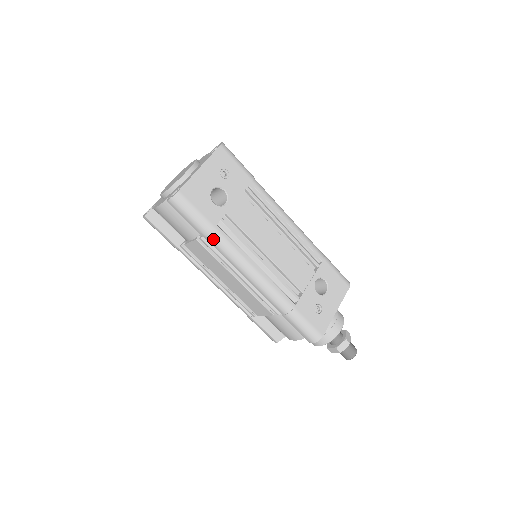
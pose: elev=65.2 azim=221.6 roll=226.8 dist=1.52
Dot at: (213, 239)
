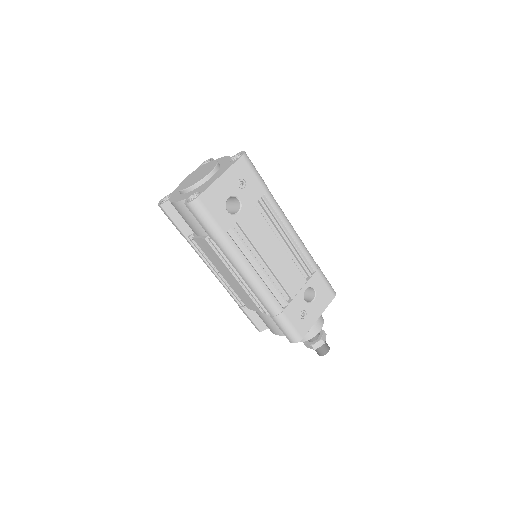
Dot at: (221, 244)
